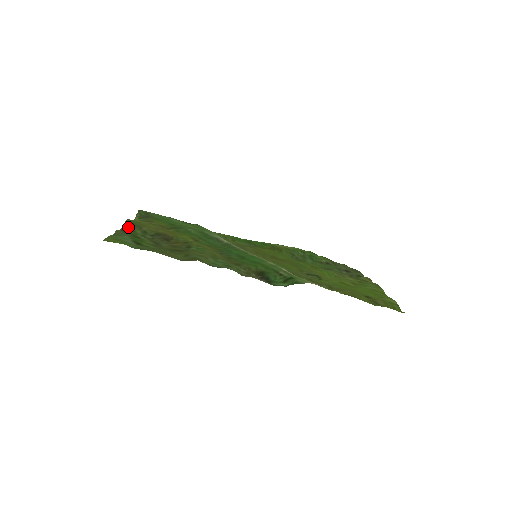
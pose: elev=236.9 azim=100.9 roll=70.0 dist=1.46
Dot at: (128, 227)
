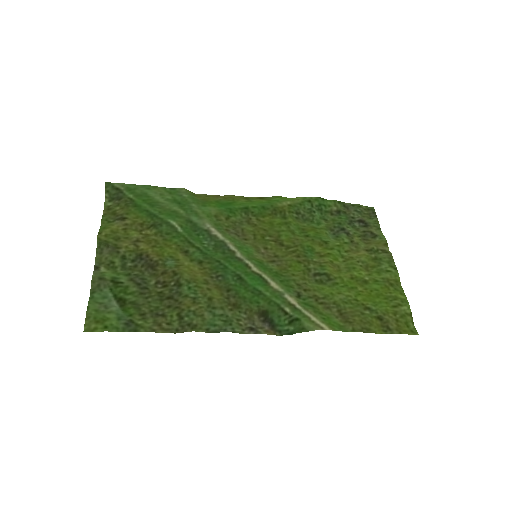
Dot at: (102, 253)
